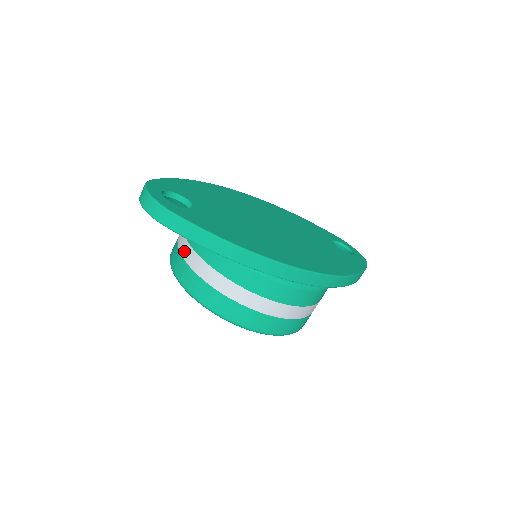
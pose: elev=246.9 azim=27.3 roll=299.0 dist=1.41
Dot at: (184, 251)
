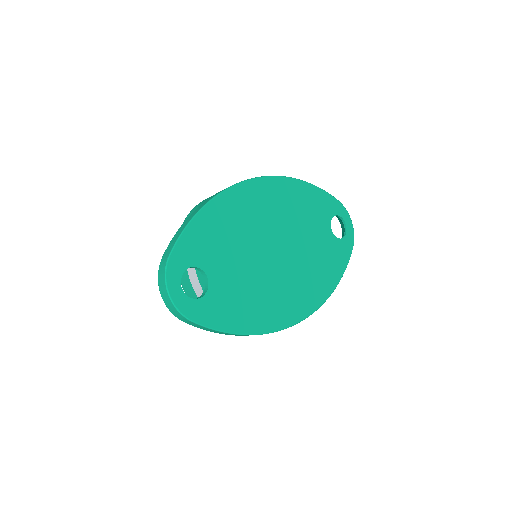
Dot at: (193, 280)
